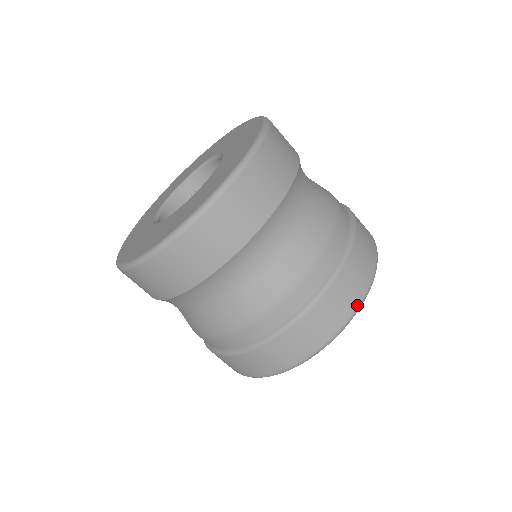
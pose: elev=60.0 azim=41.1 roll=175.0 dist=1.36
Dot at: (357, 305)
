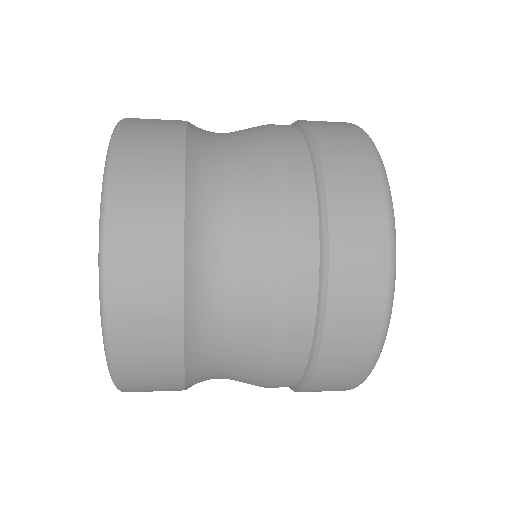
Dot at: (382, 314)
